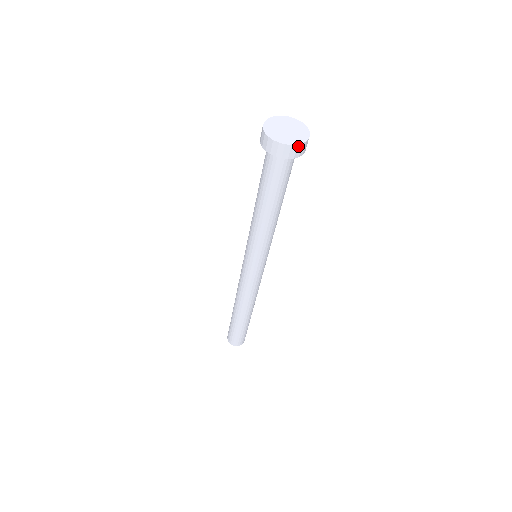
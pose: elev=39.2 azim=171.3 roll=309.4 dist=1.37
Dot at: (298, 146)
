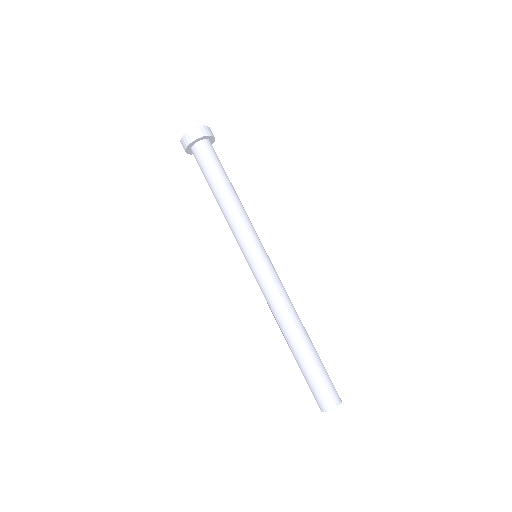
Dot at: (200, 128)
